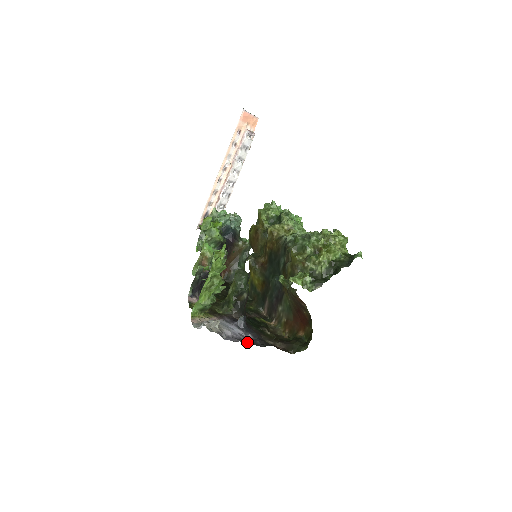
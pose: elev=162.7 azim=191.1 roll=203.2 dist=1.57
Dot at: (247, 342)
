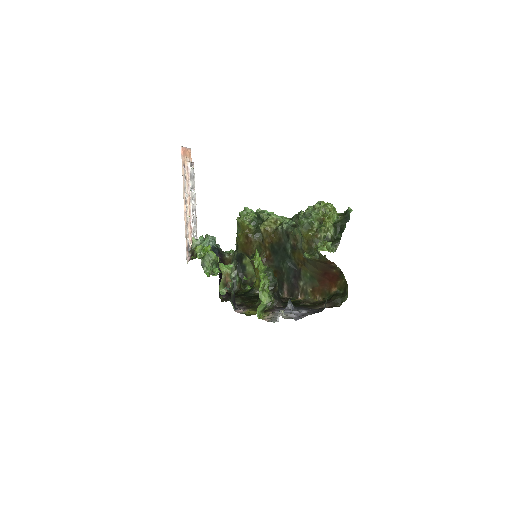
Dot at: (310, 314)
